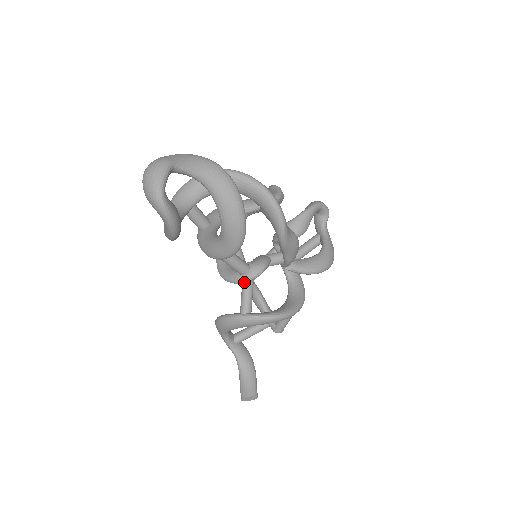
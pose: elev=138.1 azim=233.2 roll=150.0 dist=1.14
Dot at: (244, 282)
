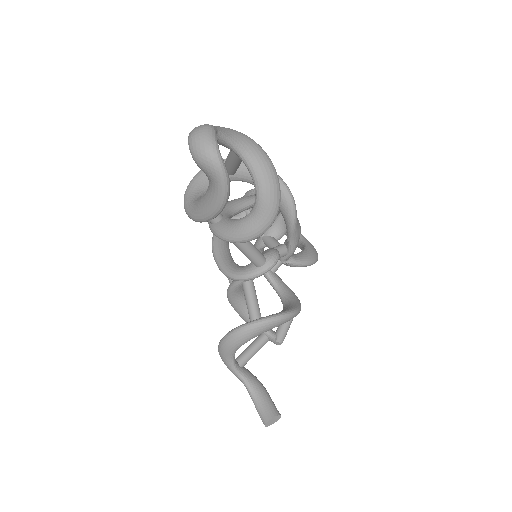
Dot at: (263, 274)
